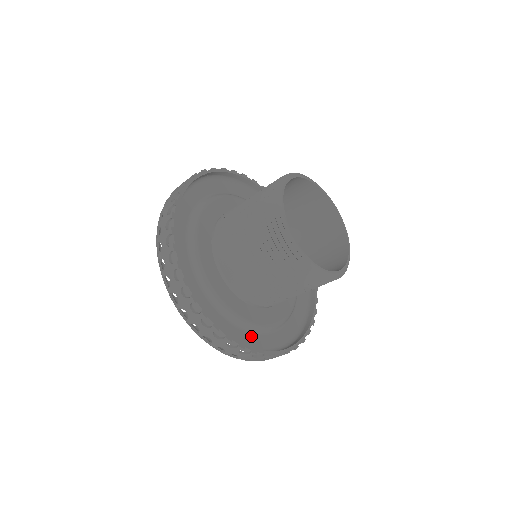
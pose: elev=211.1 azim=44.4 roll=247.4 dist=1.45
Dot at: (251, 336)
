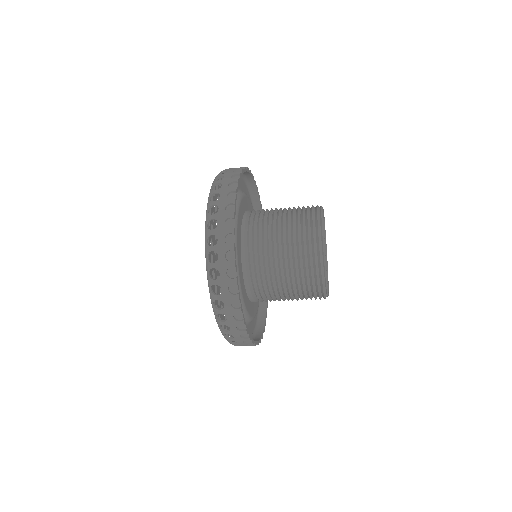
Dot at: occluded
